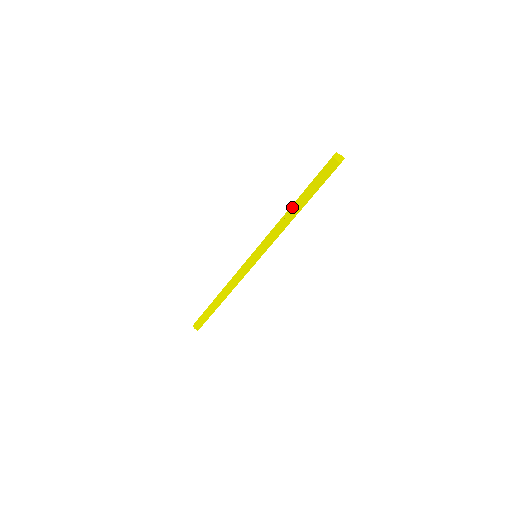
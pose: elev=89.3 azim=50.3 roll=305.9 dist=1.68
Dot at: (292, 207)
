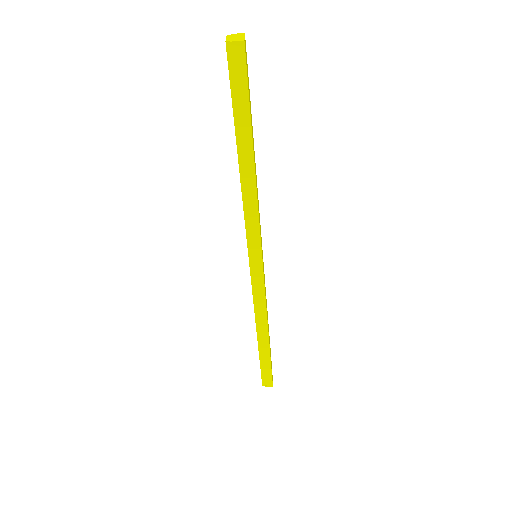
Dot at: (240, 160)
